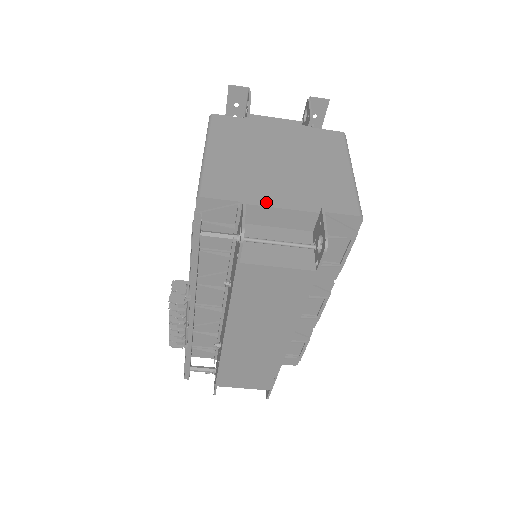
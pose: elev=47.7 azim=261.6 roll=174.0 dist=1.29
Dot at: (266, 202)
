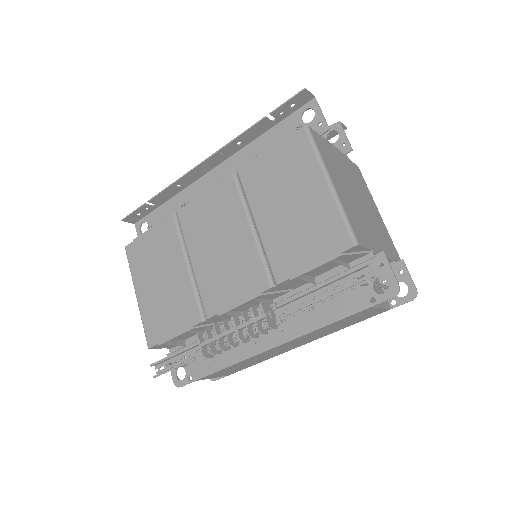
Dot at: (378, 250)
